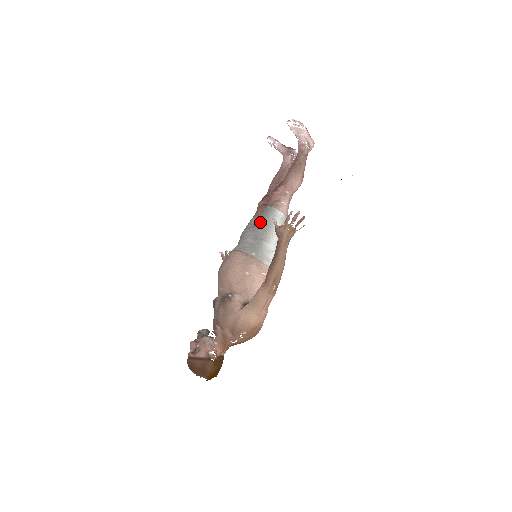
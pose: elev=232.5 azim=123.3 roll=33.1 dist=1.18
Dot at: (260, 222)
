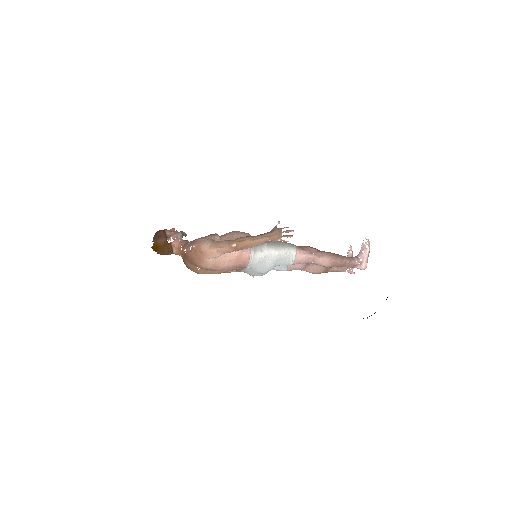
Dot at: (280, 241)
